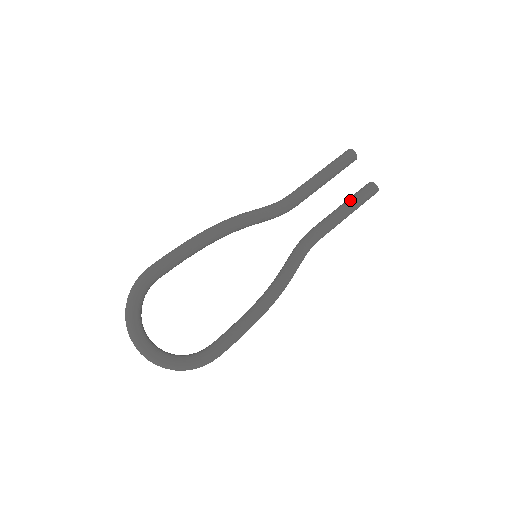
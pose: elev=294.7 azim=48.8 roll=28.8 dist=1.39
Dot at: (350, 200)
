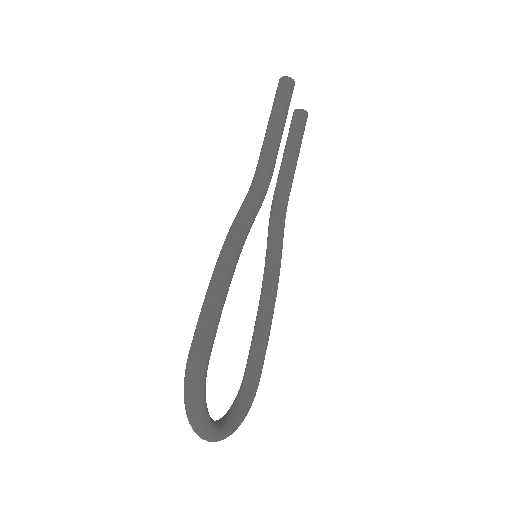
Dot at: (296, 141)
